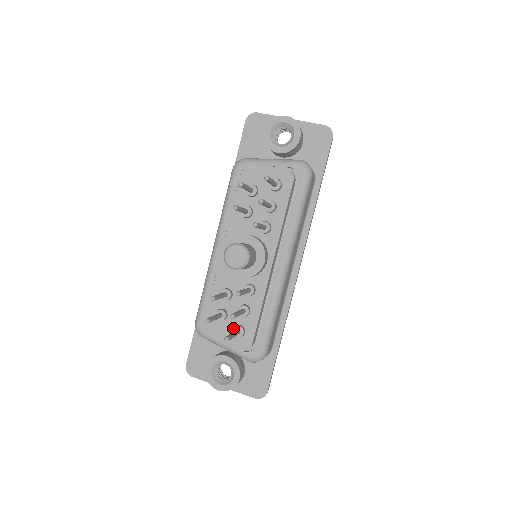
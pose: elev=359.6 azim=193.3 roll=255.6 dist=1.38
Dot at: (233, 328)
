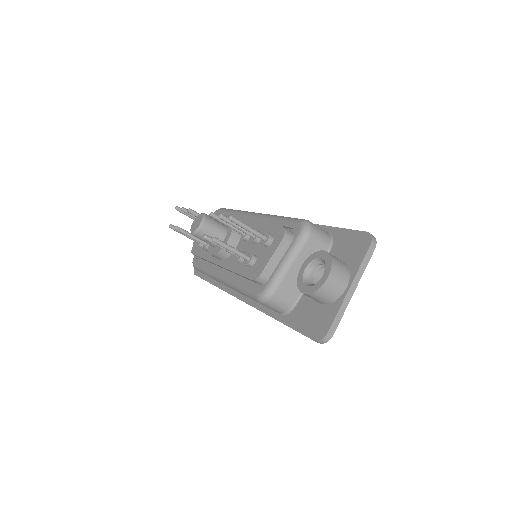
Dot at: occluded
